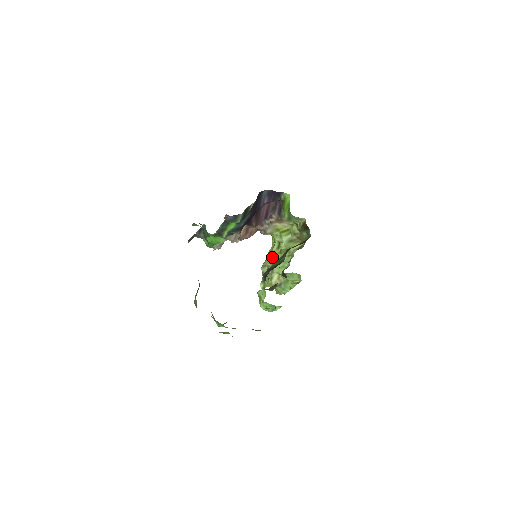
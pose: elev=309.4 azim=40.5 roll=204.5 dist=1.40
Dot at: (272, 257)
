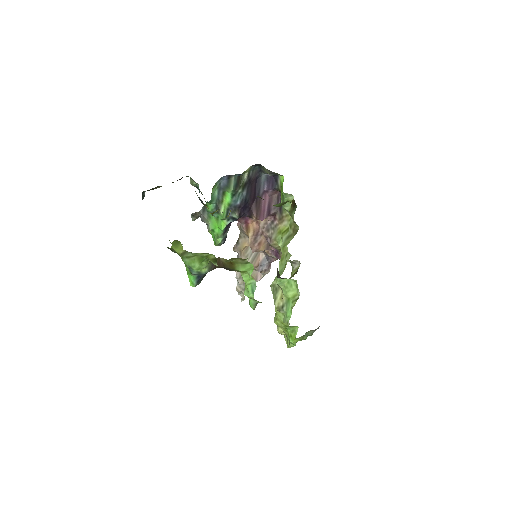
Dot at: occluded
